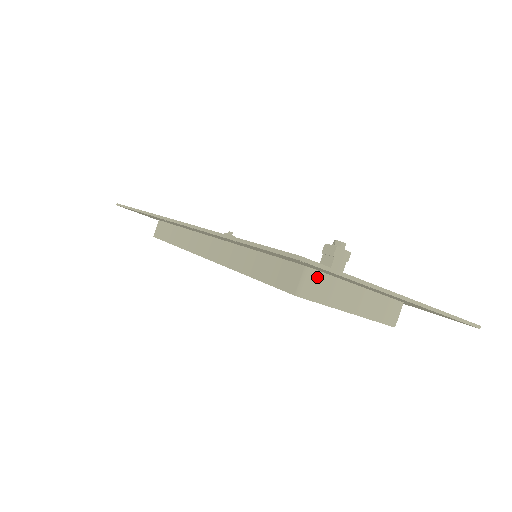
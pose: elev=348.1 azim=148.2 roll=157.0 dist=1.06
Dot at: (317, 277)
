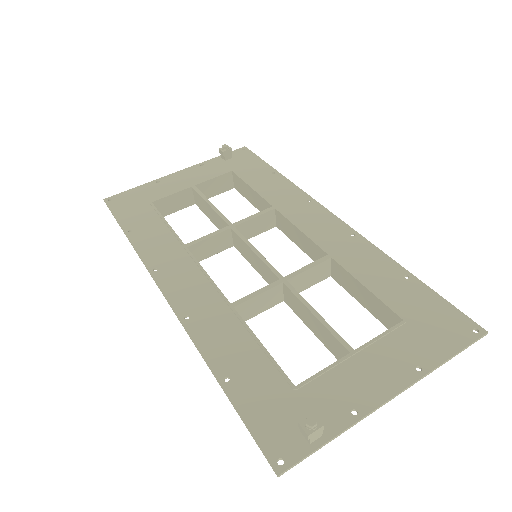
Dot at: (308, 388)
